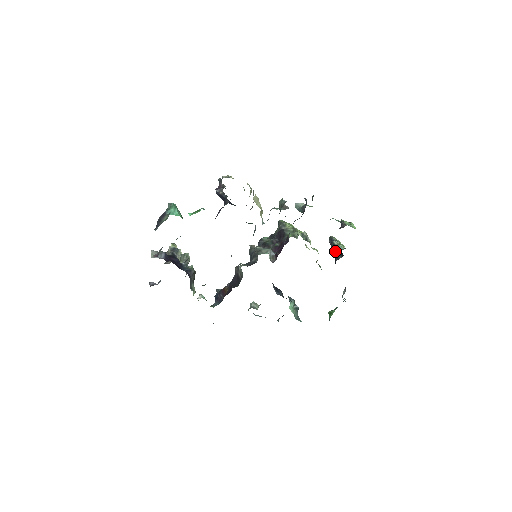
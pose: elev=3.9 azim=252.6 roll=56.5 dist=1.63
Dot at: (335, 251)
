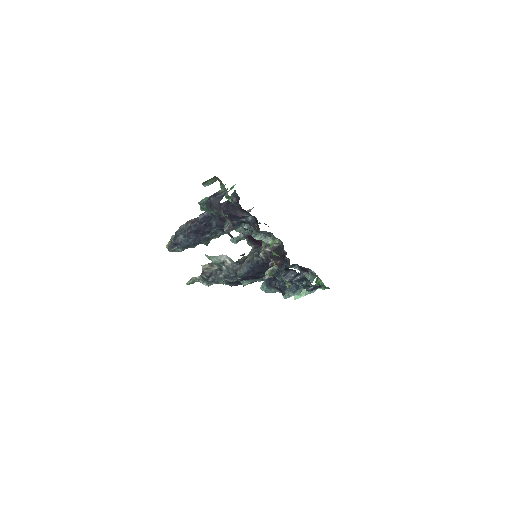
Dot at: occluded
